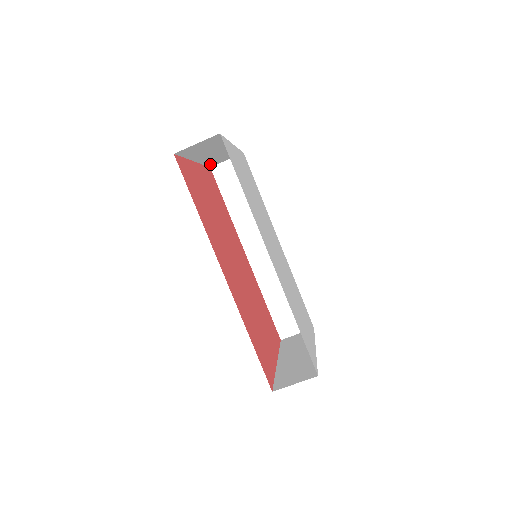
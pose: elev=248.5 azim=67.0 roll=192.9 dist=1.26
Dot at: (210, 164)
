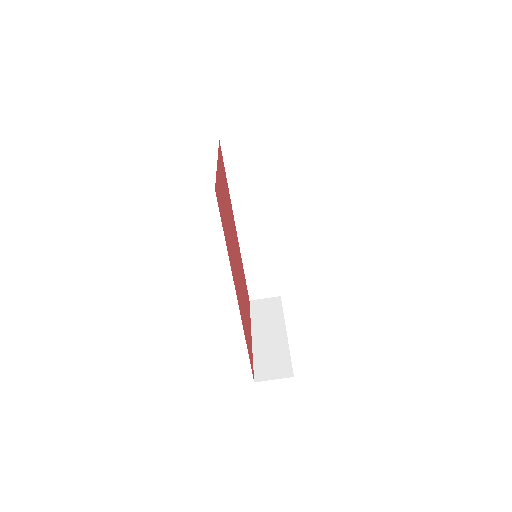
Dot at: occluded
